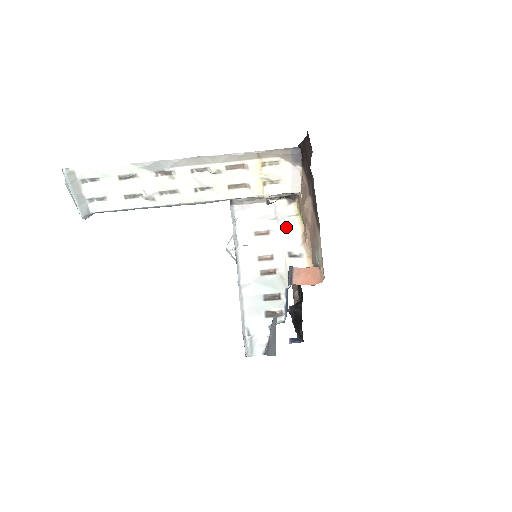
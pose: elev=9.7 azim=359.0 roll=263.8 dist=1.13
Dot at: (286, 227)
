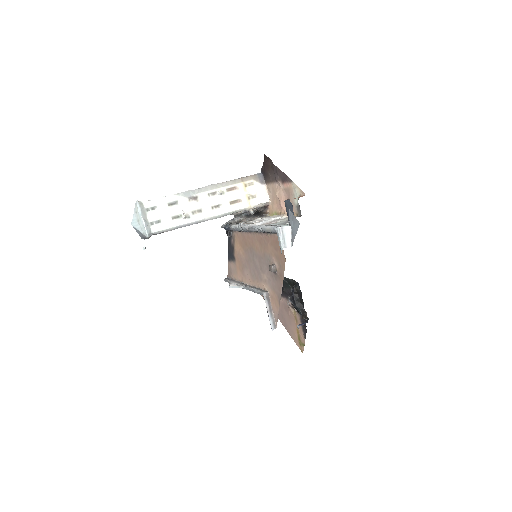
Dot at: (270, 217)
